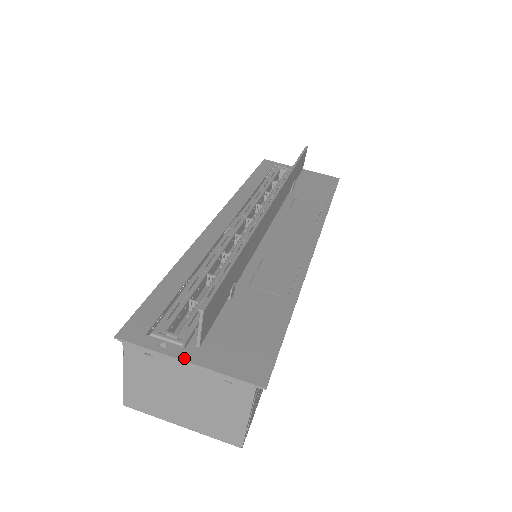
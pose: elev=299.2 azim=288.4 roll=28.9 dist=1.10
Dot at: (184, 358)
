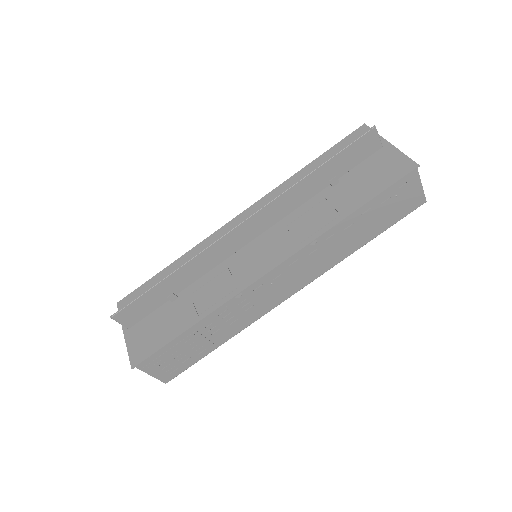
Dot at: (124, 331)
